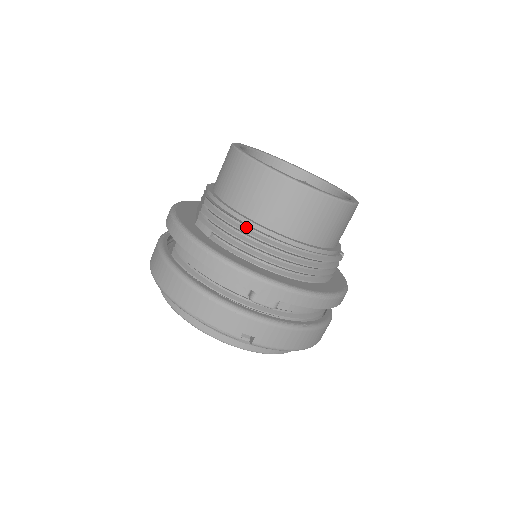
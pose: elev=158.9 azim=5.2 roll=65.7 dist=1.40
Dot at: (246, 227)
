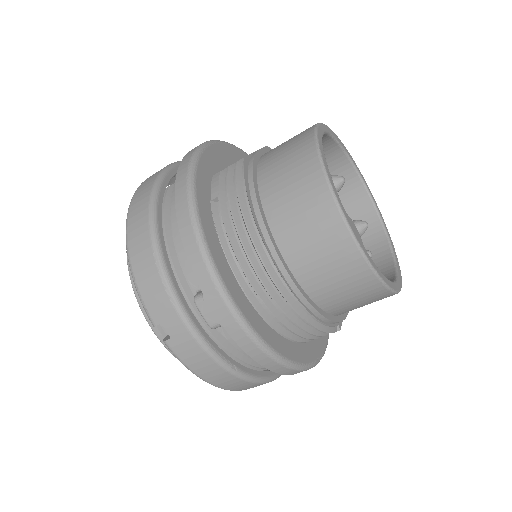
Dot at: (253, 221)
